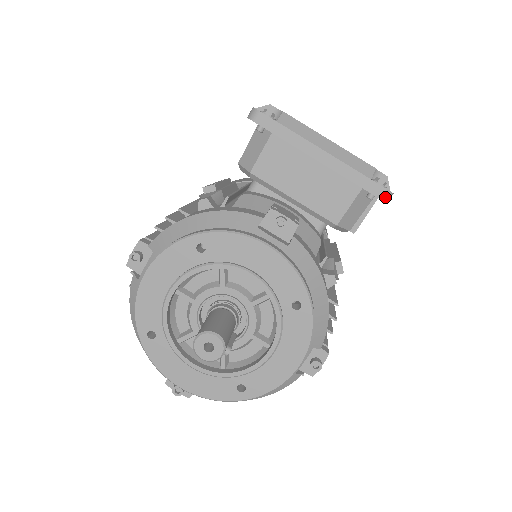
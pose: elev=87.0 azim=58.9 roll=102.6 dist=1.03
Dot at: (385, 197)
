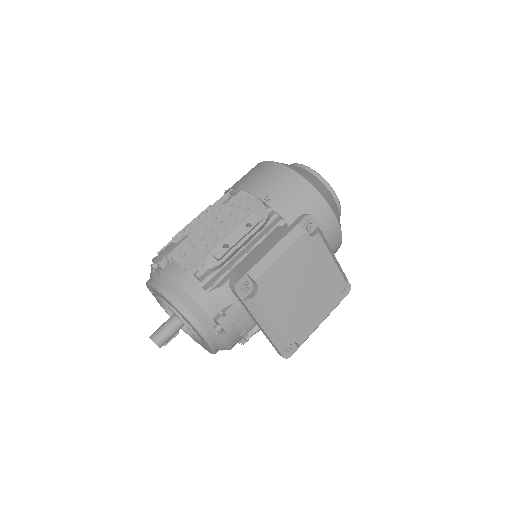
Dot at: (282, 356)
